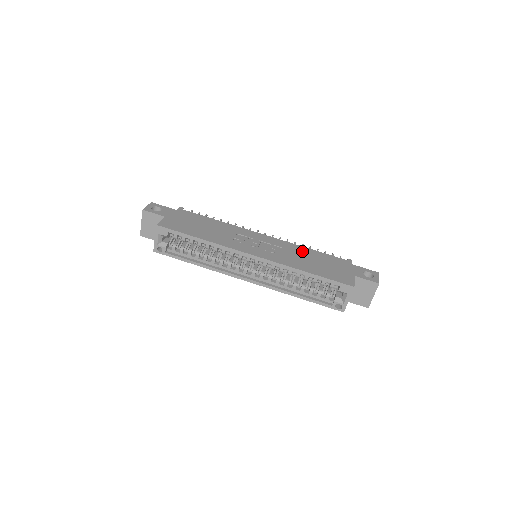
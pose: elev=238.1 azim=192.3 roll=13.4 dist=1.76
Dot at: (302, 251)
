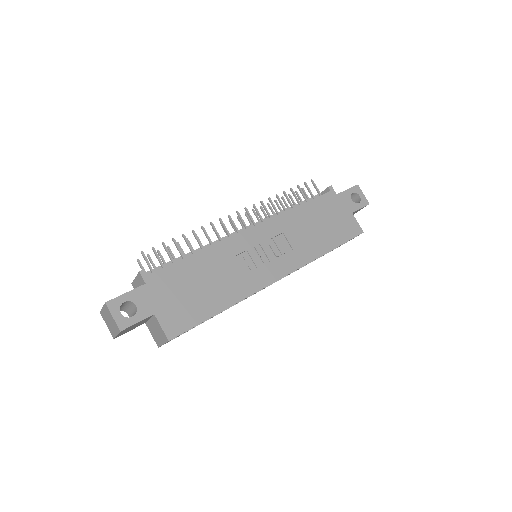
Dot at: (298, 219)
